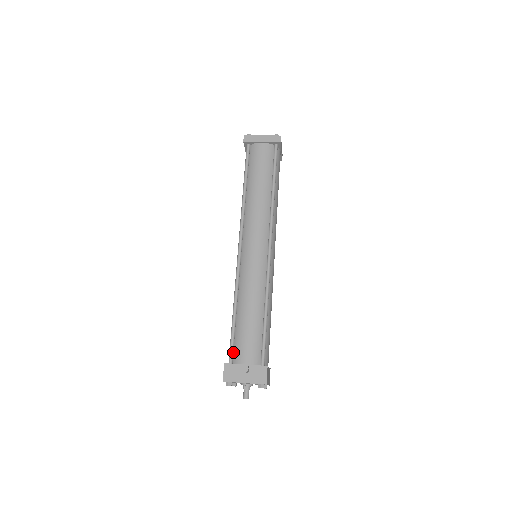
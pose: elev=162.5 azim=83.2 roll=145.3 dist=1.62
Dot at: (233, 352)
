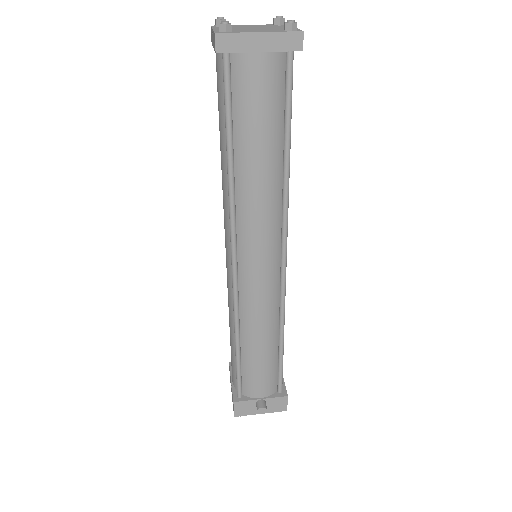
Dot at: (241, 384)
